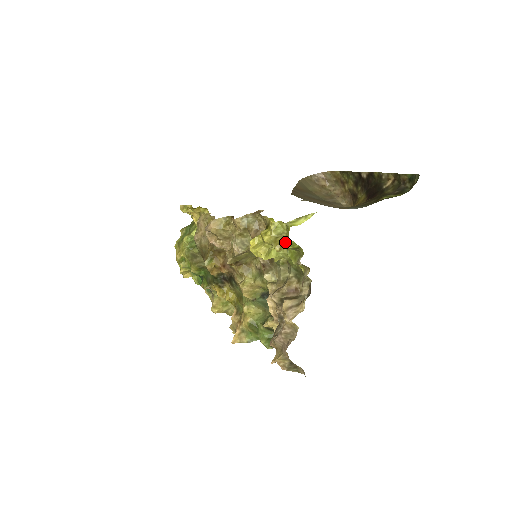
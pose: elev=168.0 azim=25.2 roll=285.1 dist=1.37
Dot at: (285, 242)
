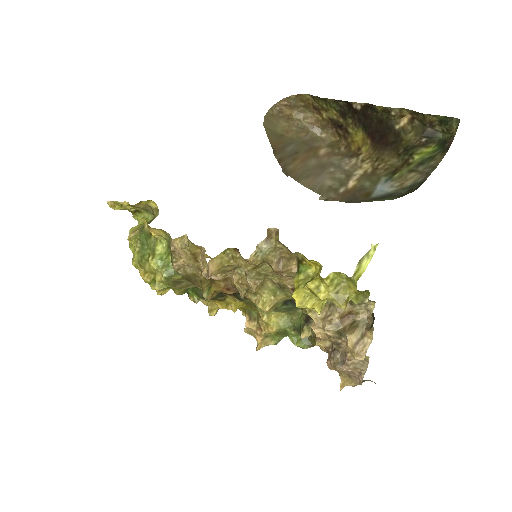
Dot at: (350, 296)
